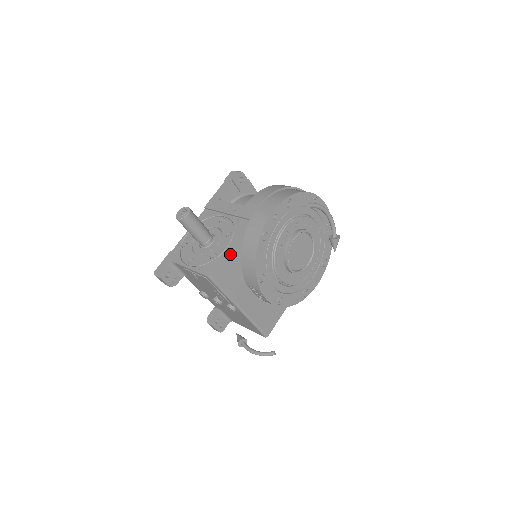
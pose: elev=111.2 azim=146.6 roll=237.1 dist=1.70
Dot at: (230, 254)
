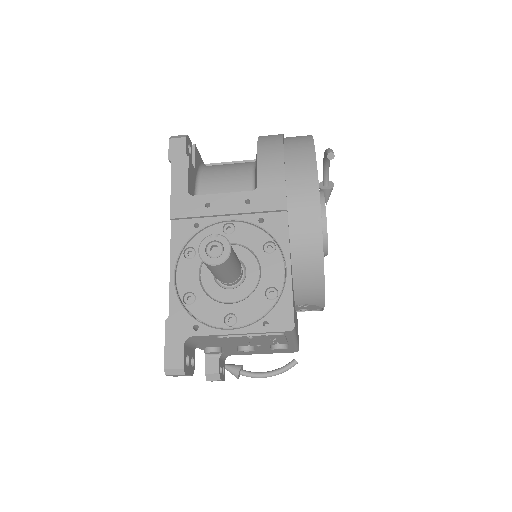
Dot at: occluded
